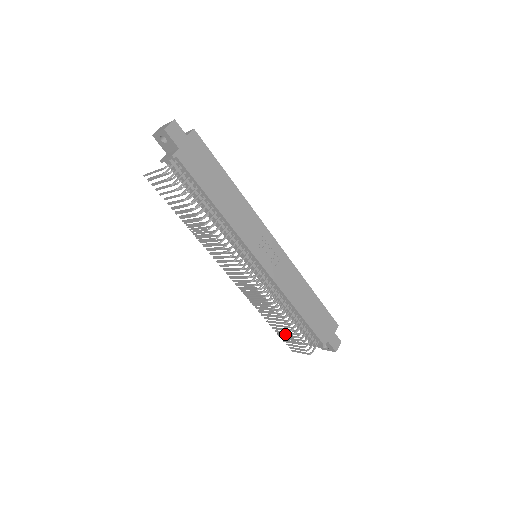
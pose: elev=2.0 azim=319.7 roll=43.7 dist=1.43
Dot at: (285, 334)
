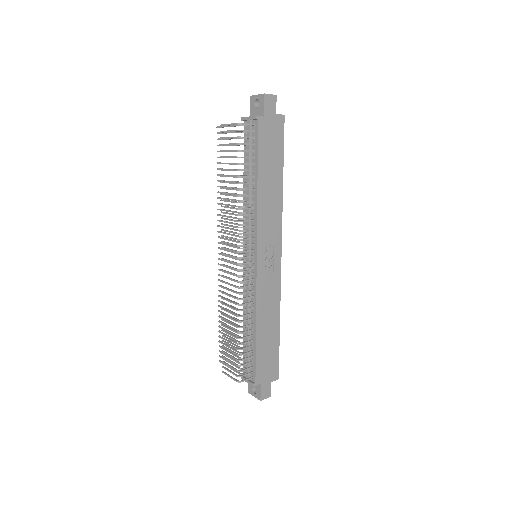
Dot at: occluded
